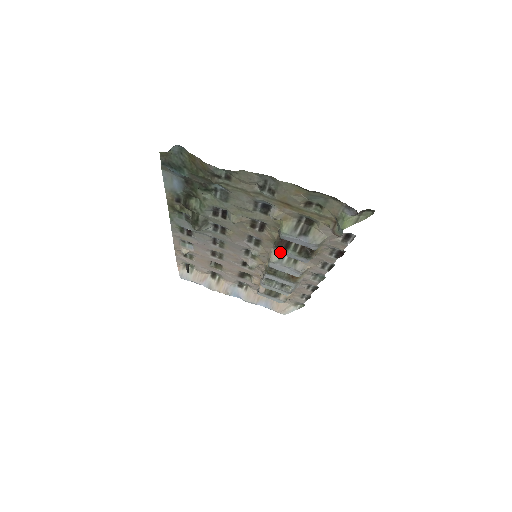
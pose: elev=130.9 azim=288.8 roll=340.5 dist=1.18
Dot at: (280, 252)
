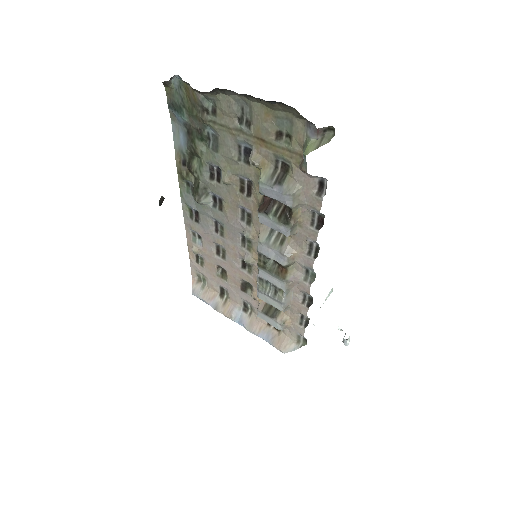
Dot at: (263, 220)
